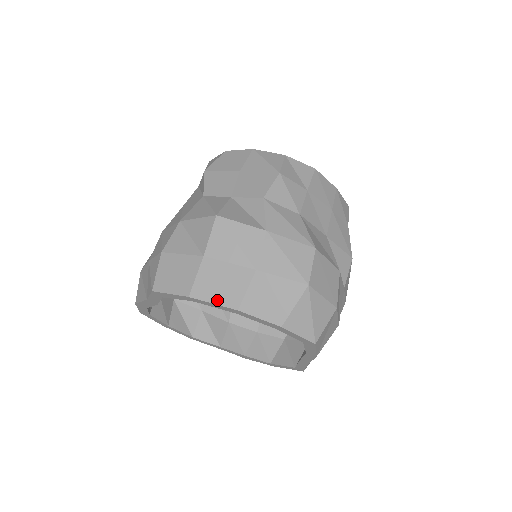
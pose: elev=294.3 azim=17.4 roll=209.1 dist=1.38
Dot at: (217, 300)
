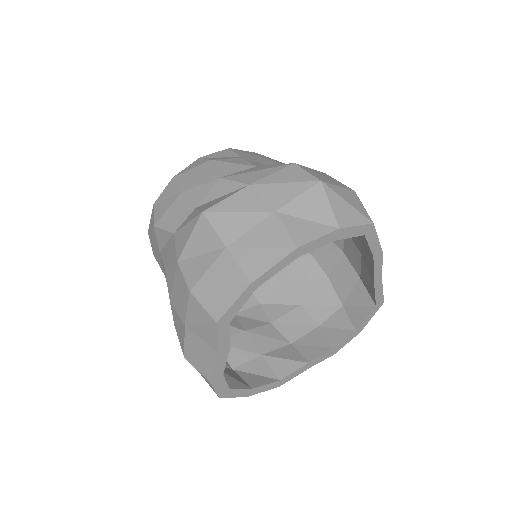
Dot at: (274, 260)
